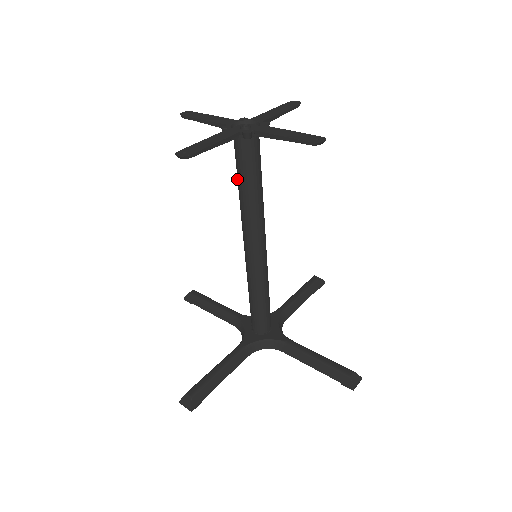
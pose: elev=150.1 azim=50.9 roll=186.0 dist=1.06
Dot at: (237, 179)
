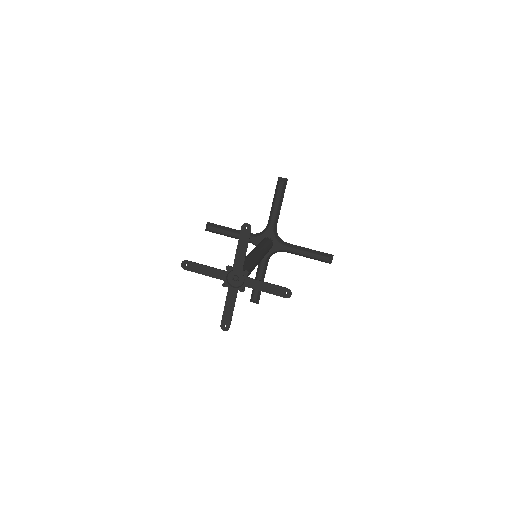
Dot at: occluded
